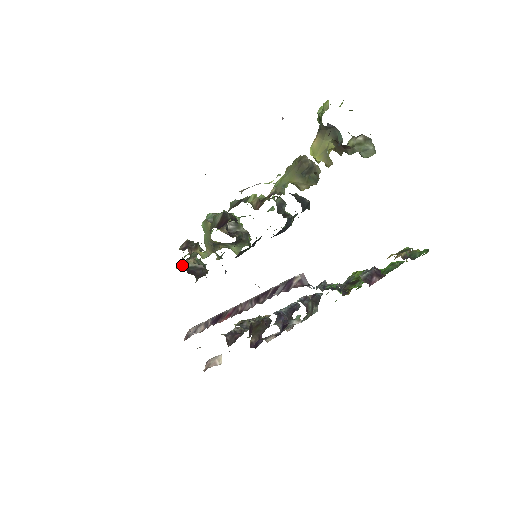
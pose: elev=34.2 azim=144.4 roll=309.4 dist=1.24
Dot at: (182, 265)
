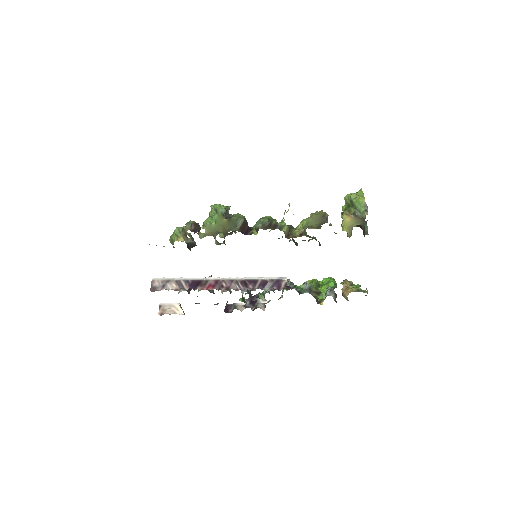
Dot at: occluded
